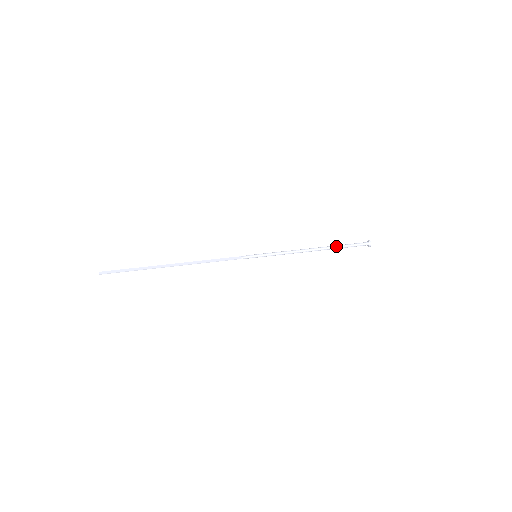
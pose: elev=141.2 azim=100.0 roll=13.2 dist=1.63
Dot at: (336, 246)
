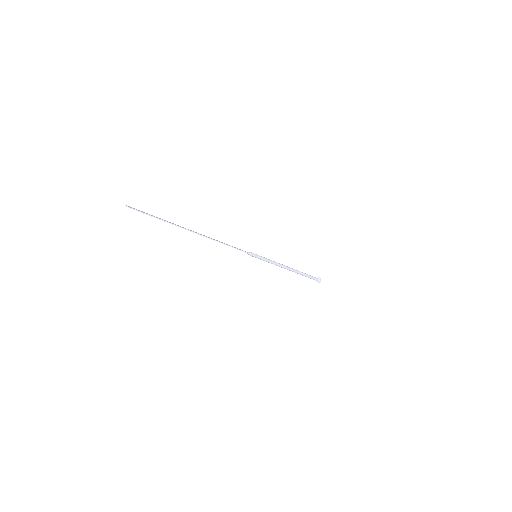
Dot at: occluded
